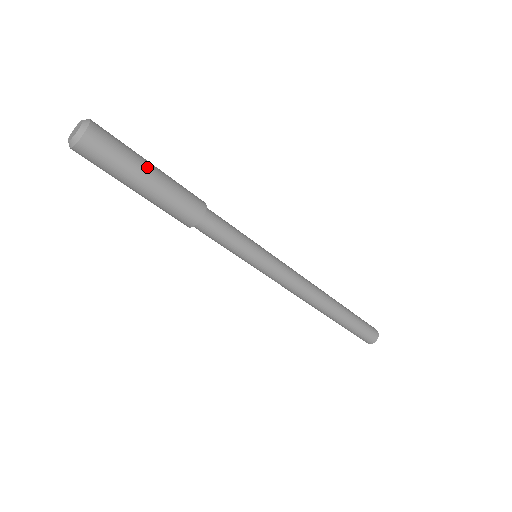
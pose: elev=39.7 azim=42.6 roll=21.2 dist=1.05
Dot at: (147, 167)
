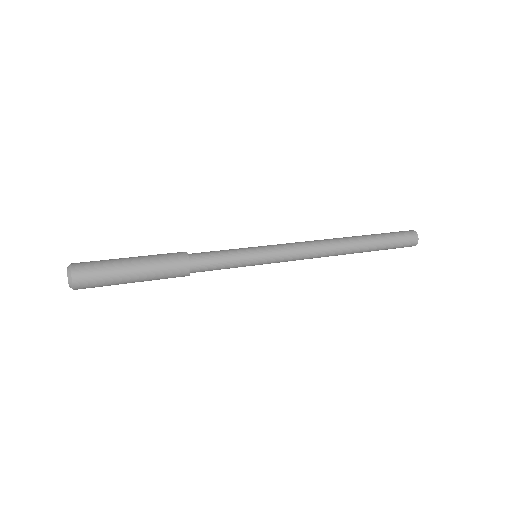
Dot at: occluded
